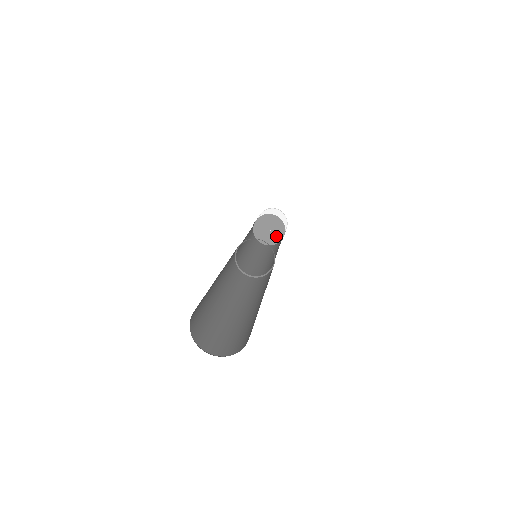
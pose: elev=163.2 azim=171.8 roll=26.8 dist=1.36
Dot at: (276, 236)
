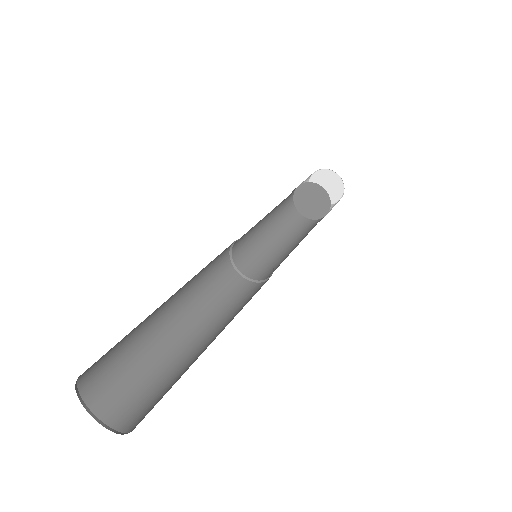
Dot at: (318, 211)
